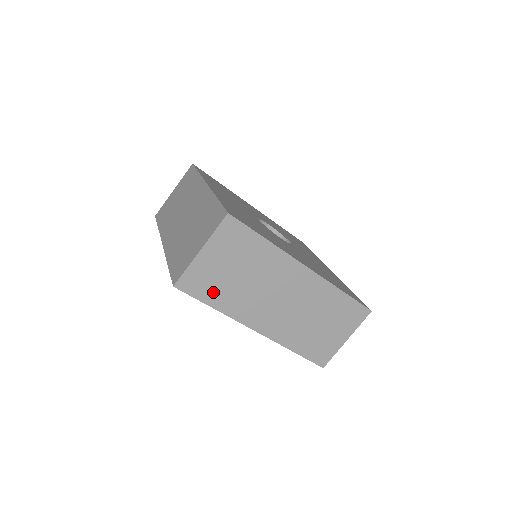
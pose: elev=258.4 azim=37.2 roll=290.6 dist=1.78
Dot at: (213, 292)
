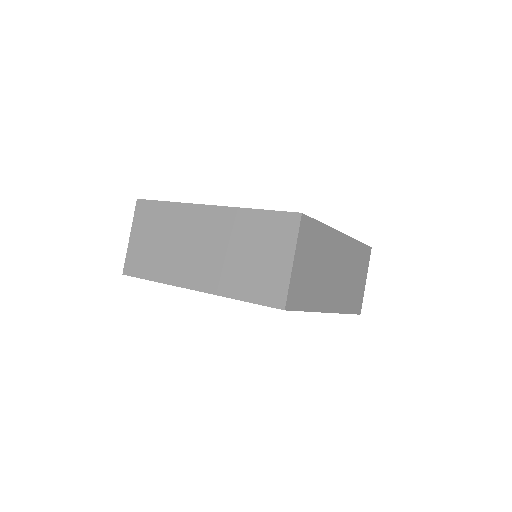
Dot at: (305, 296)
